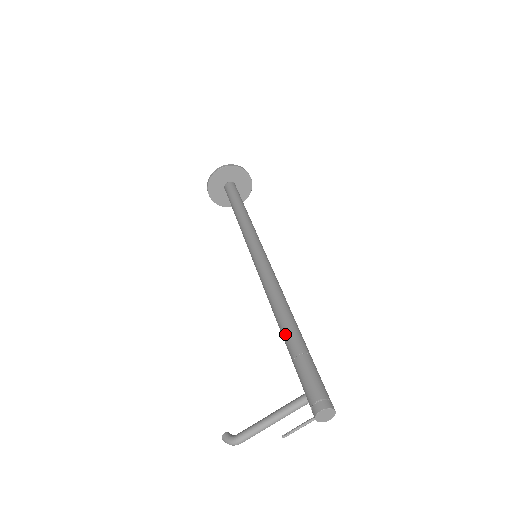
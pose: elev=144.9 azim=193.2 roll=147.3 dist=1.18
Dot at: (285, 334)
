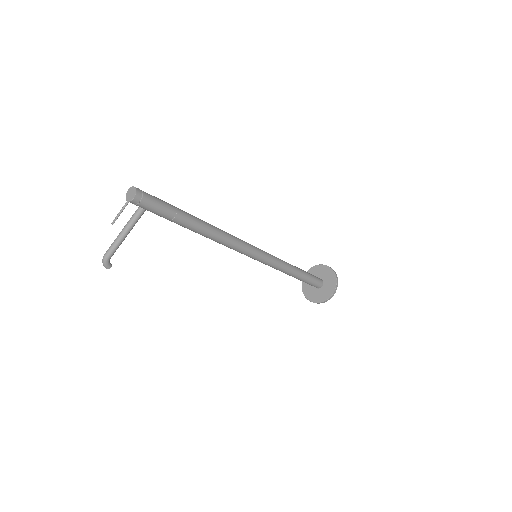
Dot at: occluded
